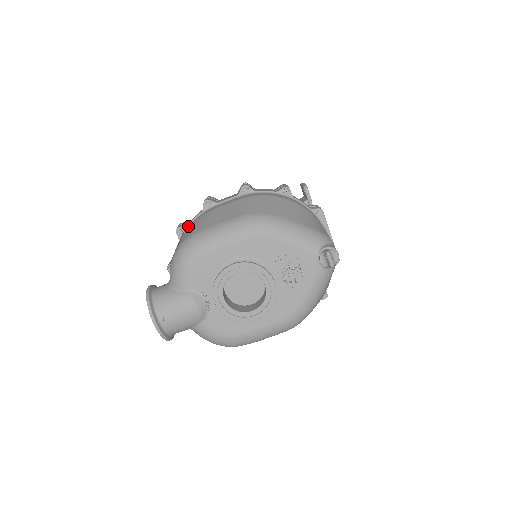
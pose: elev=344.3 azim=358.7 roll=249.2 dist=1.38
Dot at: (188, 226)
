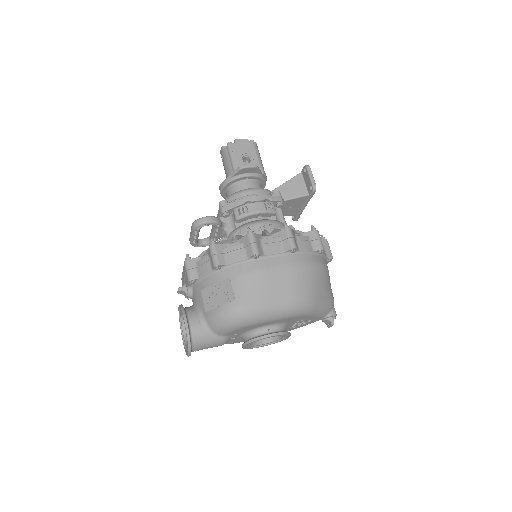
Dot at: (228, 265)
